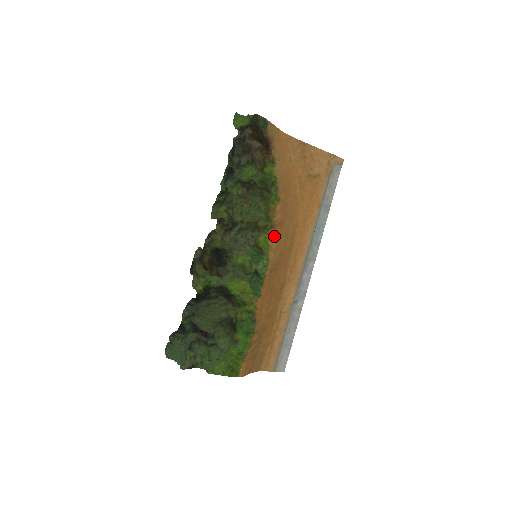
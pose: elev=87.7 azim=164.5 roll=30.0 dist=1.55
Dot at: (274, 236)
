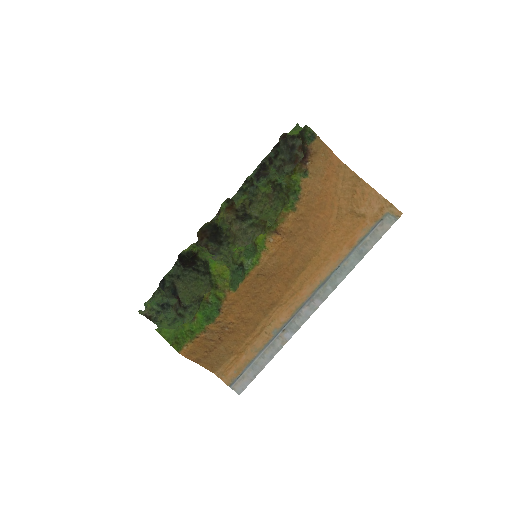
Dot at: (276, 242)
